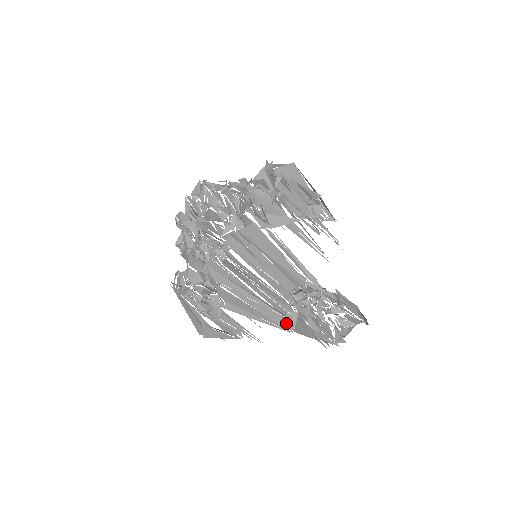
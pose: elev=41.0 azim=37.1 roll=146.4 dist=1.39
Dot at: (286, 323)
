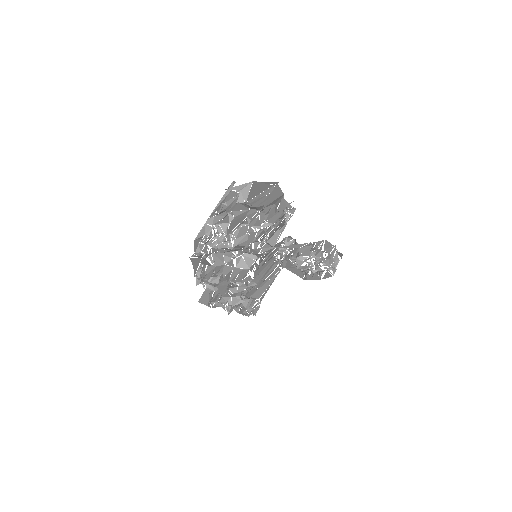
Dot at: (278, 267)
